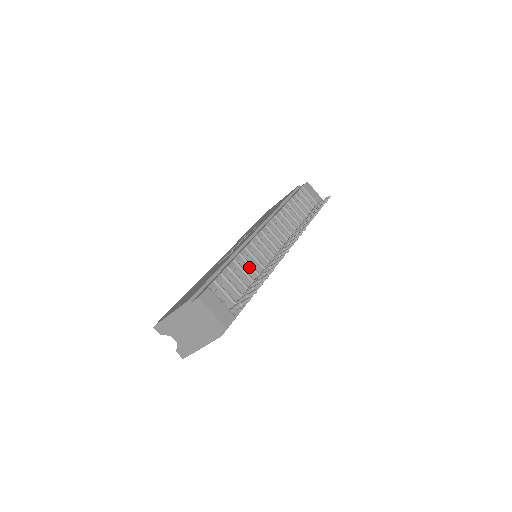
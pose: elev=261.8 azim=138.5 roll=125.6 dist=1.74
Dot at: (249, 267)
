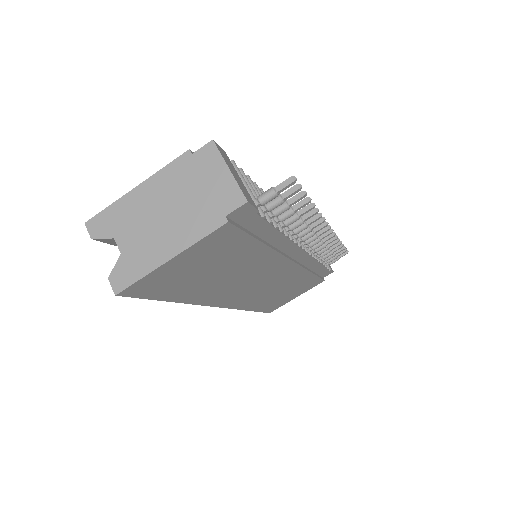
Dot at: occluded
